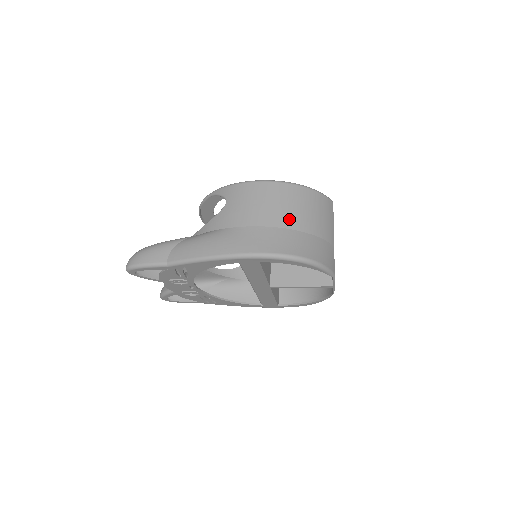
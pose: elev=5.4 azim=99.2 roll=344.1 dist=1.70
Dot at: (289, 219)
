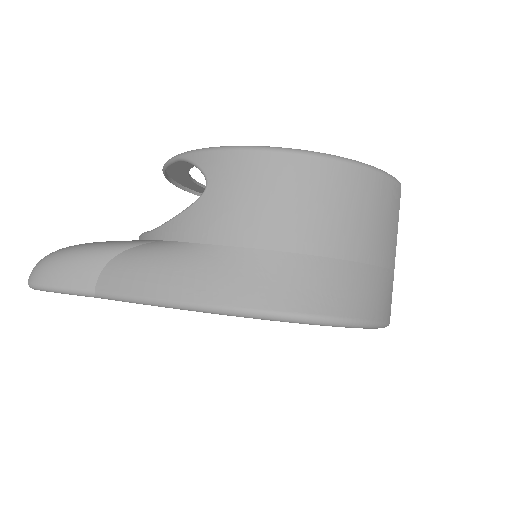
Dot at: (324, 235)
